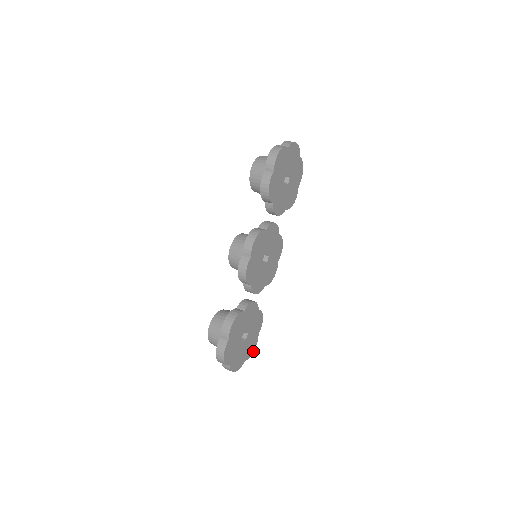
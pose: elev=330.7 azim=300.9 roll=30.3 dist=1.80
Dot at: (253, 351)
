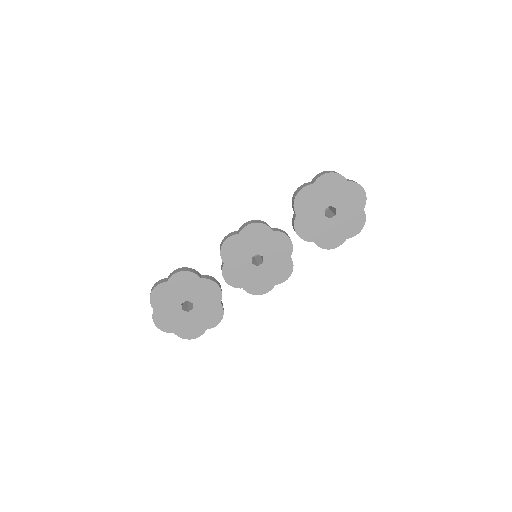
Dot at: (190, 338)
